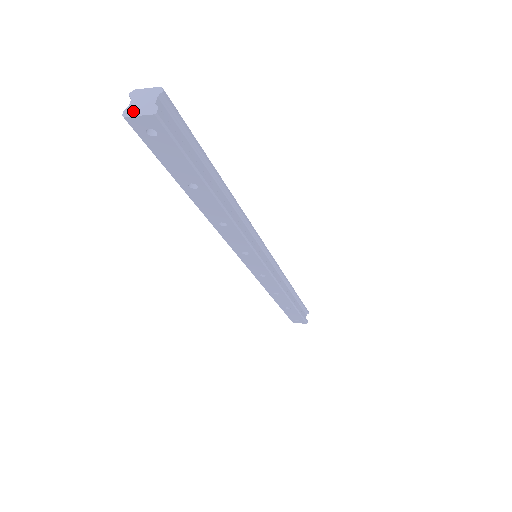
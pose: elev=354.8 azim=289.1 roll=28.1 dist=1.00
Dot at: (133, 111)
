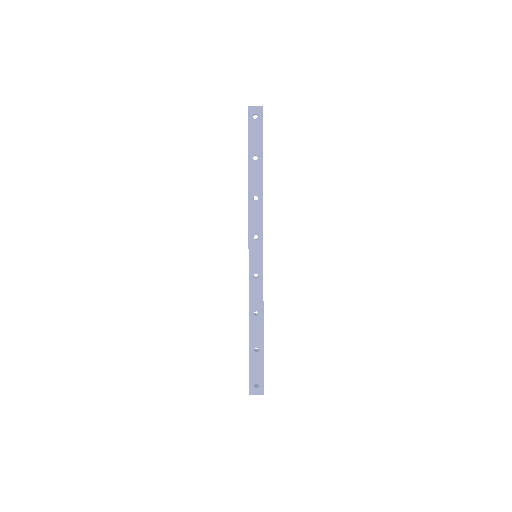
Dot at: (252, 106)
